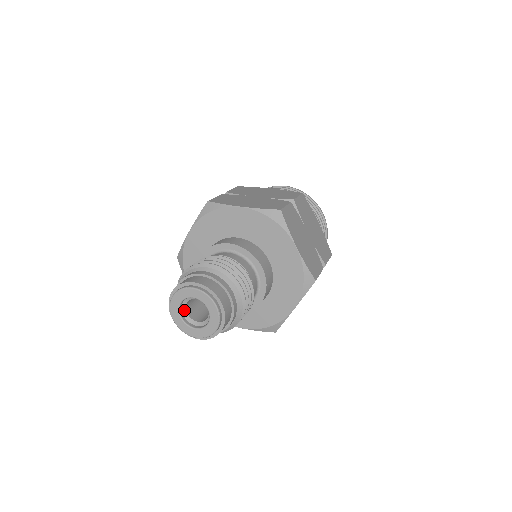
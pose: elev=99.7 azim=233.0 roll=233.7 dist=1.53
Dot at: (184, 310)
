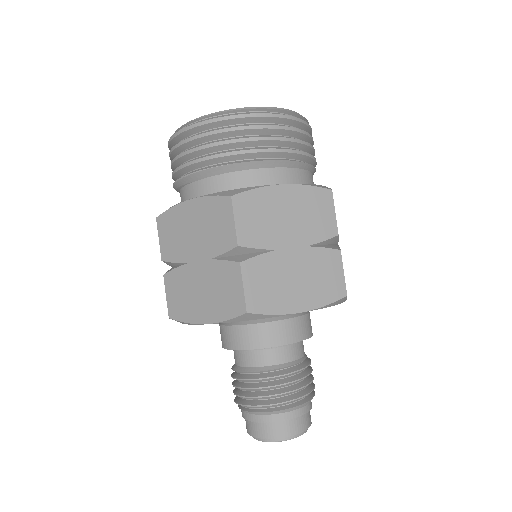
Dot at: occluded
